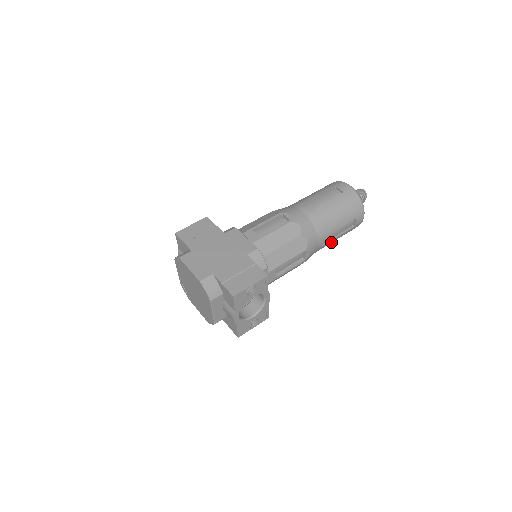
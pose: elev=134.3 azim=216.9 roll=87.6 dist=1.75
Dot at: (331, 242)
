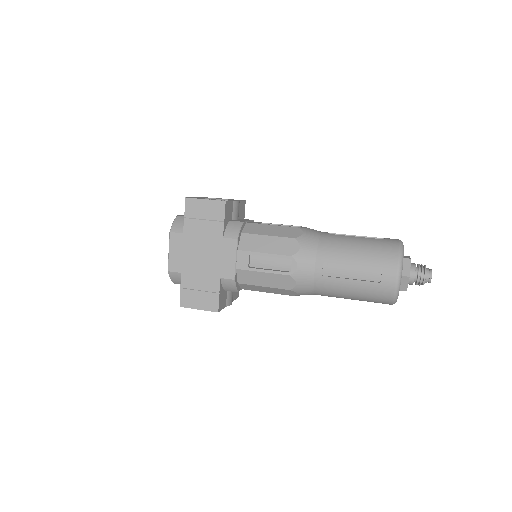
Dot at: occluded
